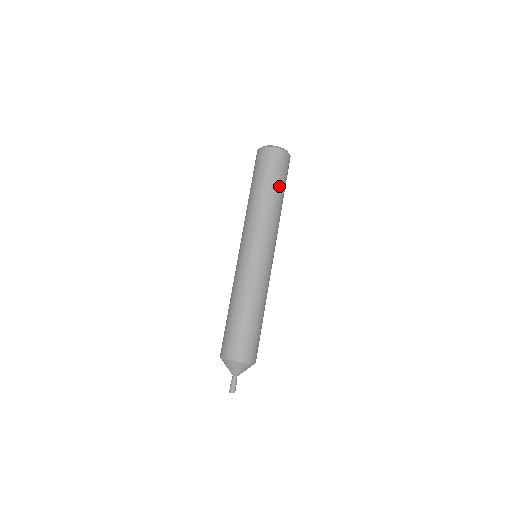
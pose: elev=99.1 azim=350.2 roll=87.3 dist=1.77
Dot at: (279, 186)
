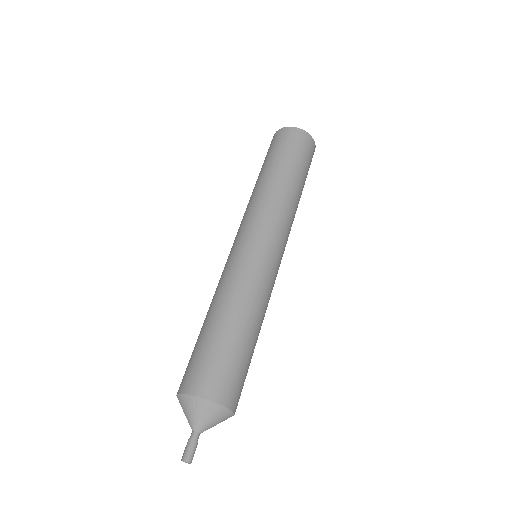
Dot at: (284, 163)
